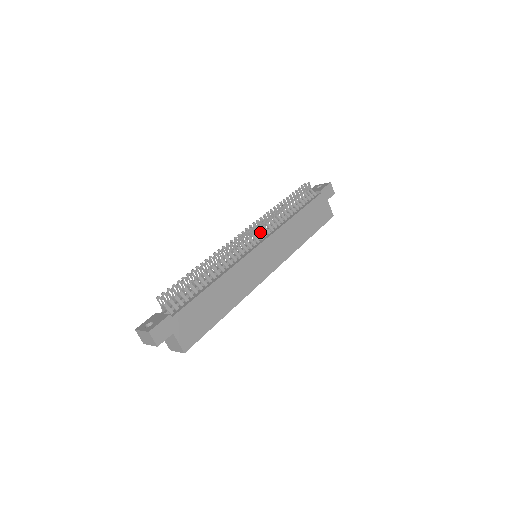
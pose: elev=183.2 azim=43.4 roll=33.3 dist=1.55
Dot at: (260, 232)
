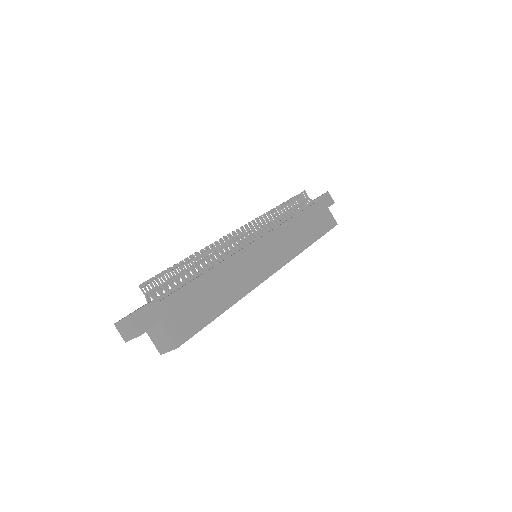
Dot at: occluded
